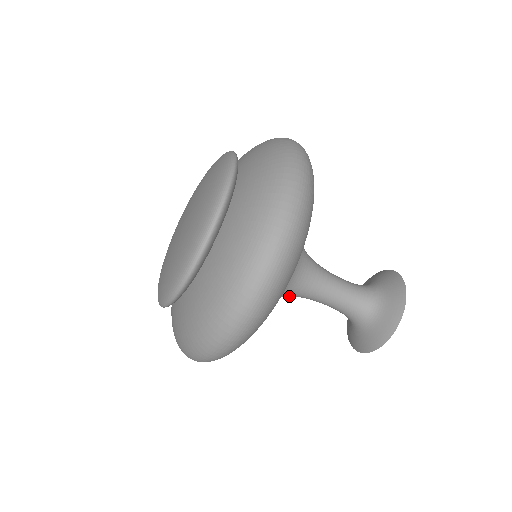
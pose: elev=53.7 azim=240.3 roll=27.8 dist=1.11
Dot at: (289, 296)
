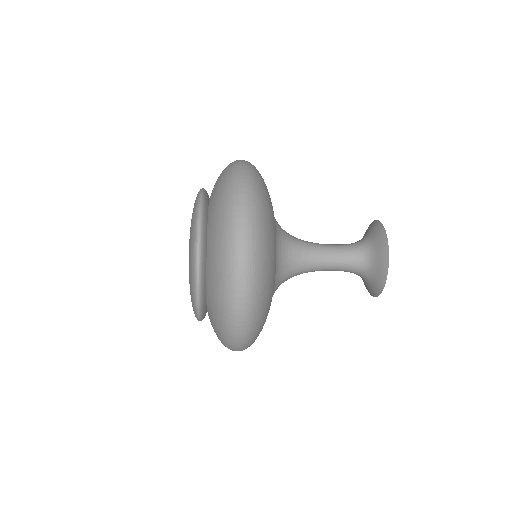
Dot at: occluded
